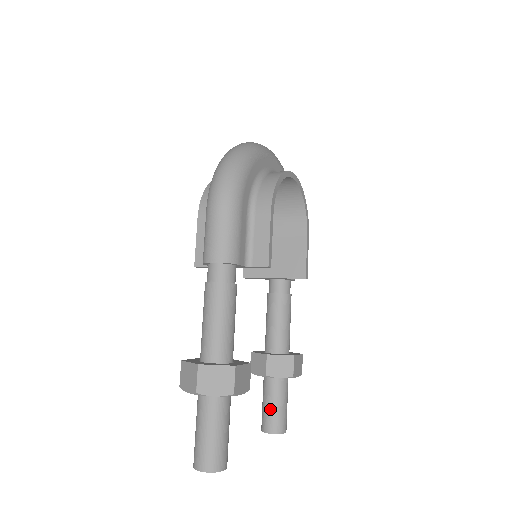
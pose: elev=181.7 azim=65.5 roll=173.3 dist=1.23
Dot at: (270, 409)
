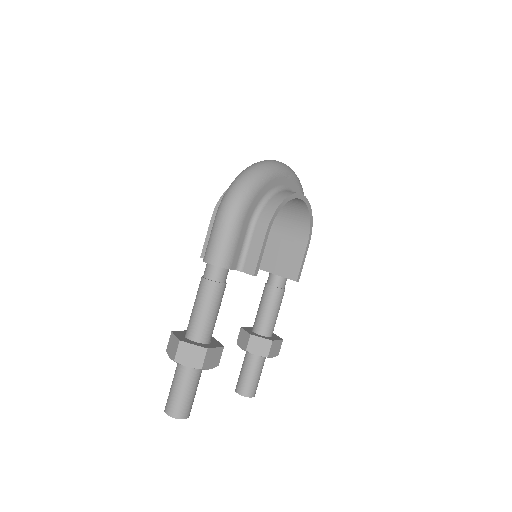
Dot at: (245, 376)
